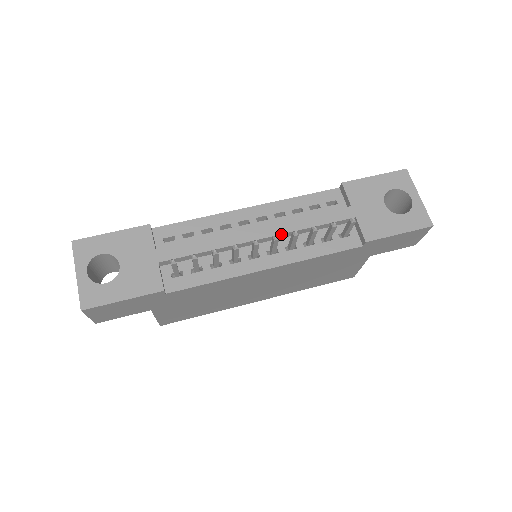
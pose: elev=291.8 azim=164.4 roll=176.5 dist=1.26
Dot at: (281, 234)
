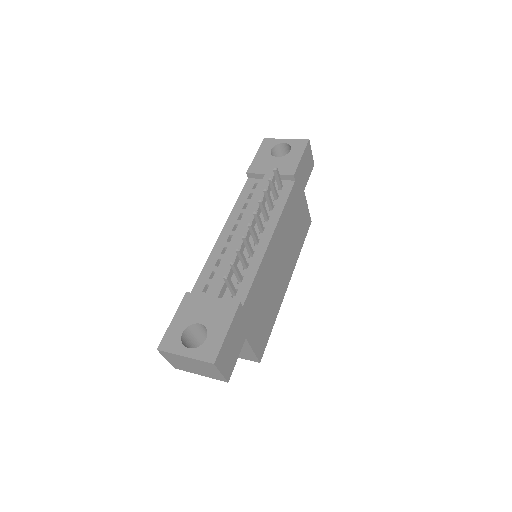
Dot at: (254, 218)
